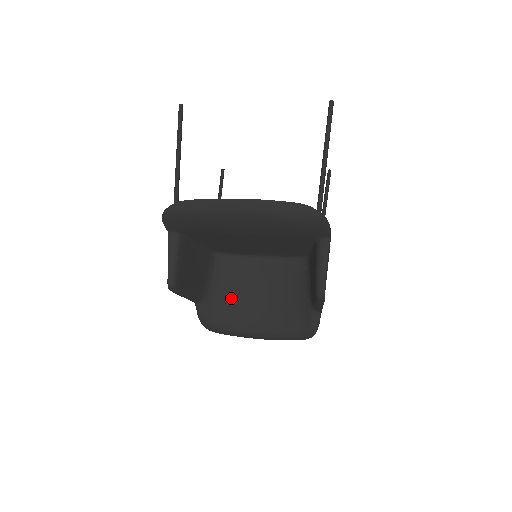
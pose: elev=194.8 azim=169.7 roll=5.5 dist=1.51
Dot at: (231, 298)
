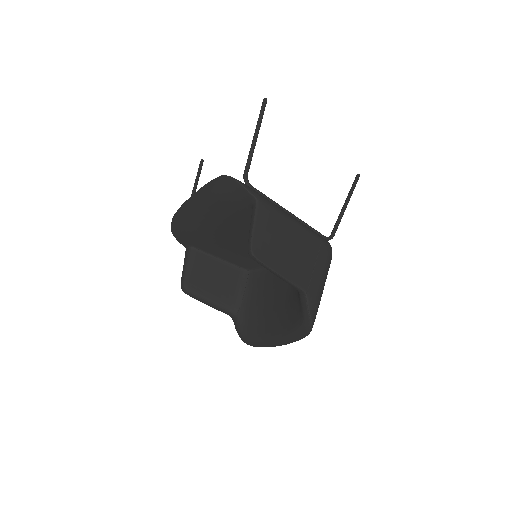
Dot at: (258, 308)
